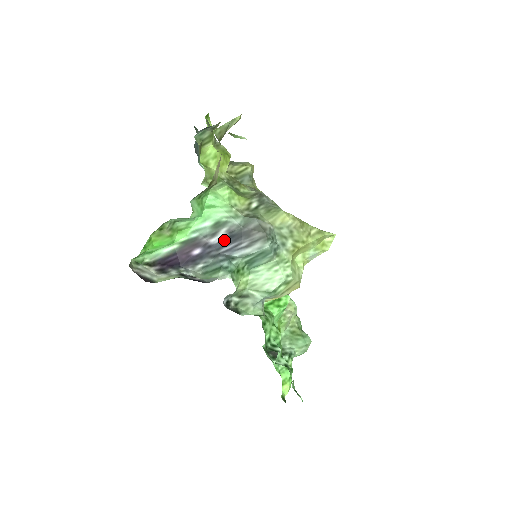
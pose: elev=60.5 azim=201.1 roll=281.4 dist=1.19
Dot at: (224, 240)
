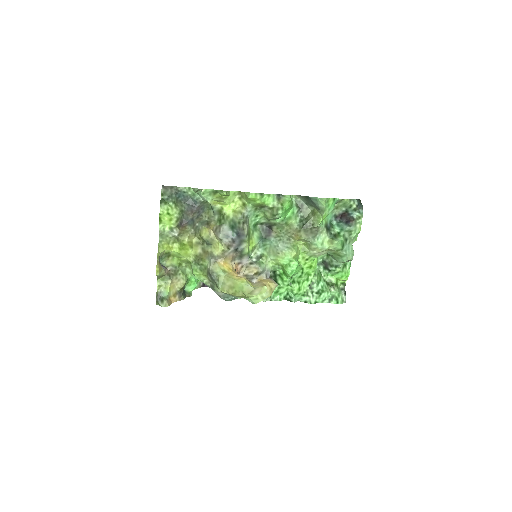
Dot at: occluded
